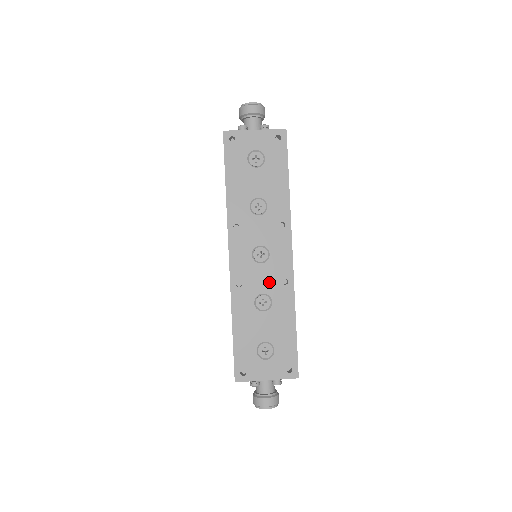
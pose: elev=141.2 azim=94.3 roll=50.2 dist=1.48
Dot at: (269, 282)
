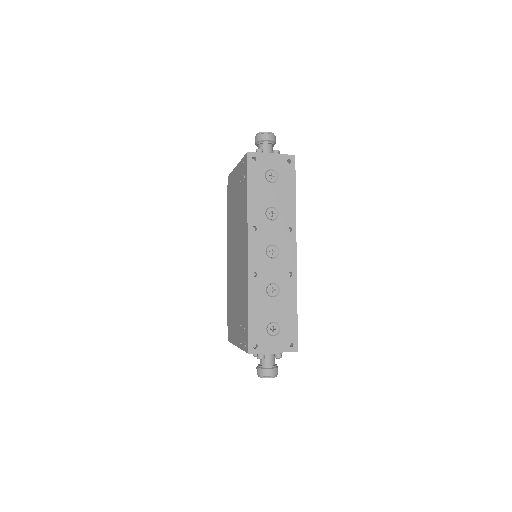
Dot at: (278, 274)
